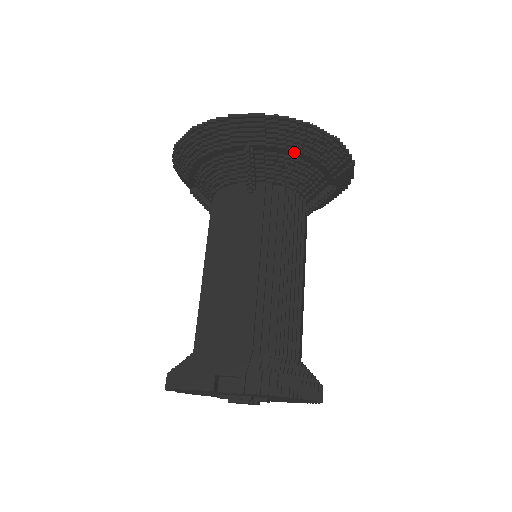
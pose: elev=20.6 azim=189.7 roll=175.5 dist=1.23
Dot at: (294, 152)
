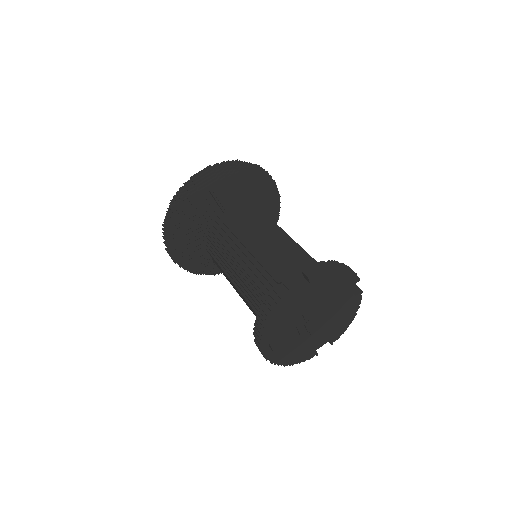
Dot at: (239, 180)
